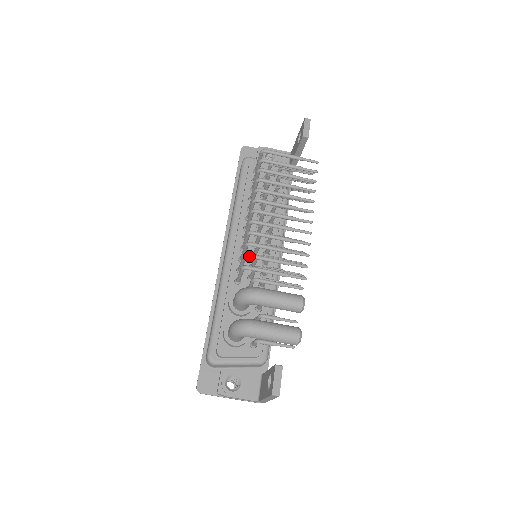
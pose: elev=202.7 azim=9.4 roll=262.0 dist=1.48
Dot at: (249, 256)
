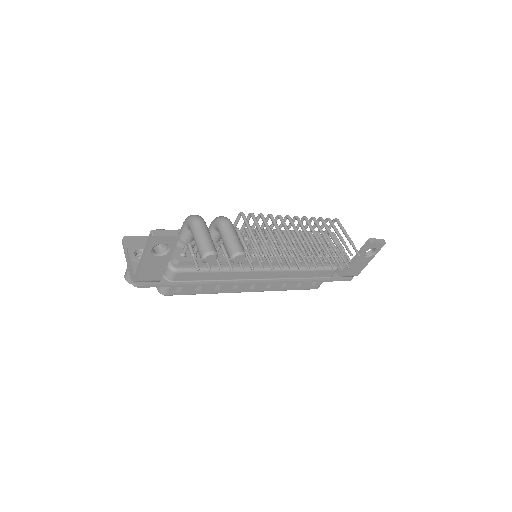
Dot at: (252, 214)
